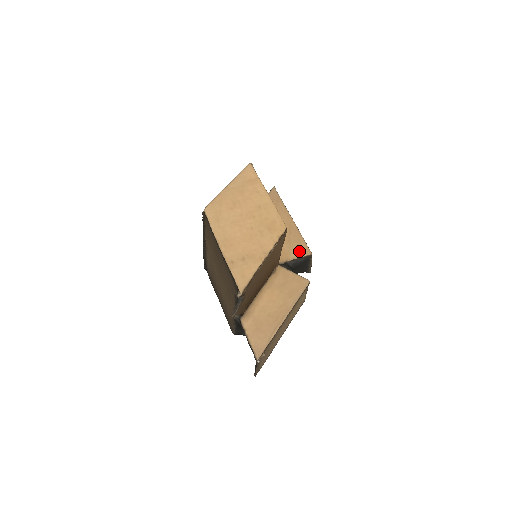
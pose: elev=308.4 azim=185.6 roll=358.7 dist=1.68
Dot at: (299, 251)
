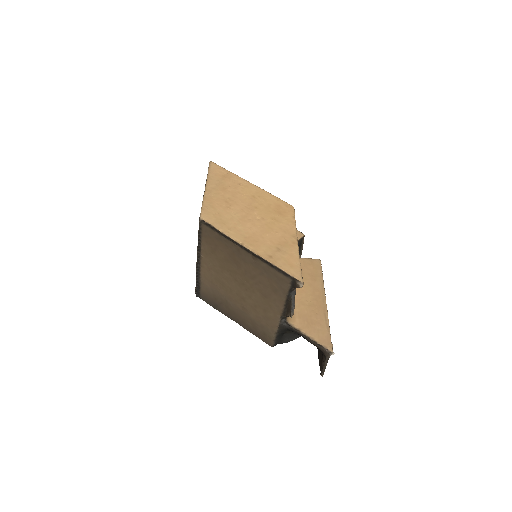
Dot at: occluded
